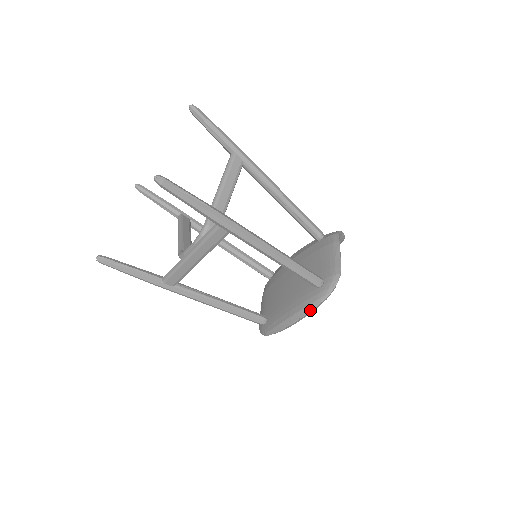
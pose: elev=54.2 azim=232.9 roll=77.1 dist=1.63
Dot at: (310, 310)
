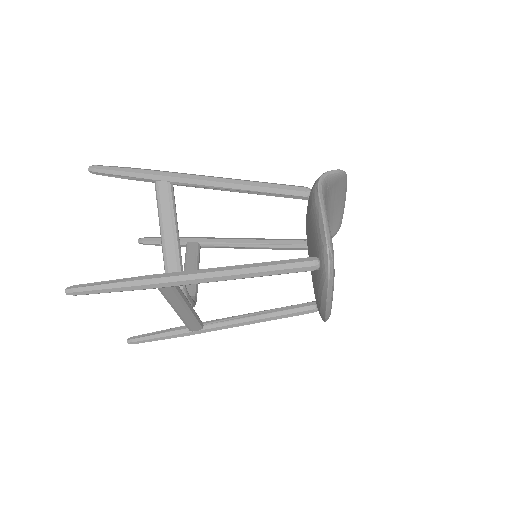
Dot at: (326, 297)
